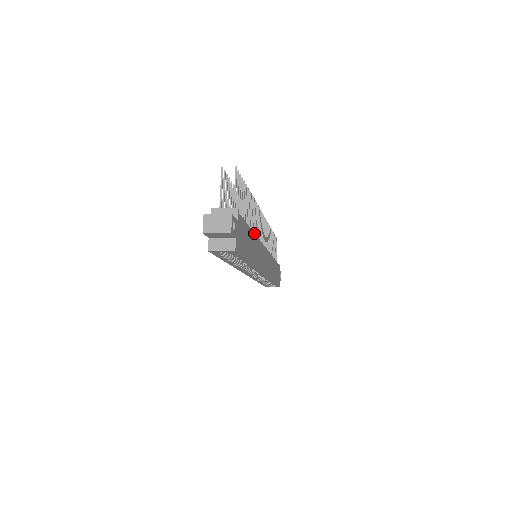
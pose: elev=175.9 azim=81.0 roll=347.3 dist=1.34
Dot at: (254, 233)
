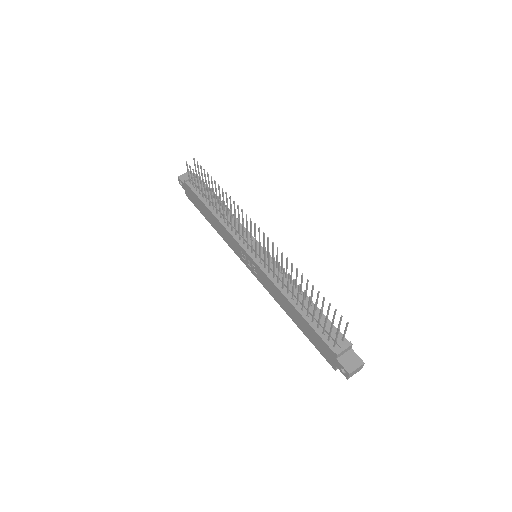
Dot at: occluded
